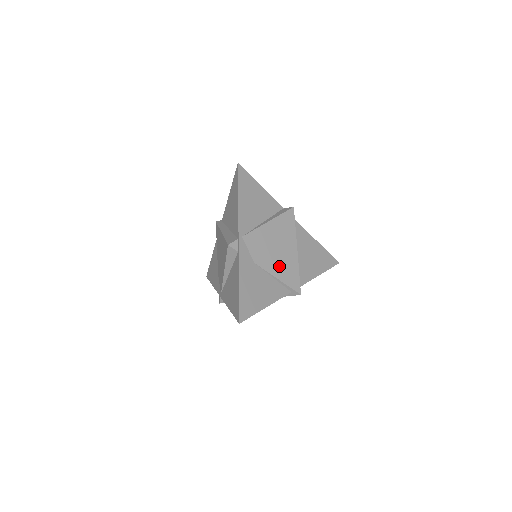
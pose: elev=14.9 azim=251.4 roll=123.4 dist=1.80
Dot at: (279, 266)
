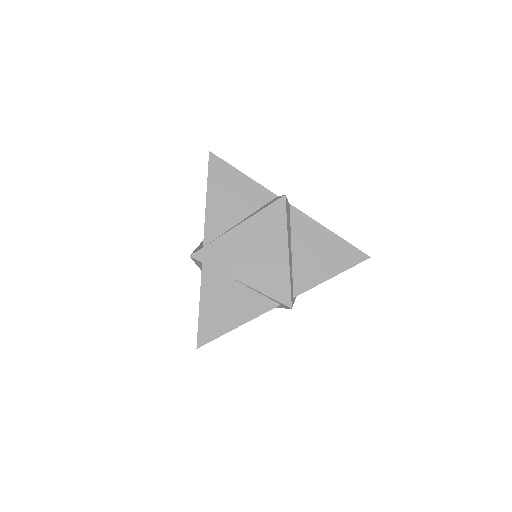
Dot at: (260, 274)
